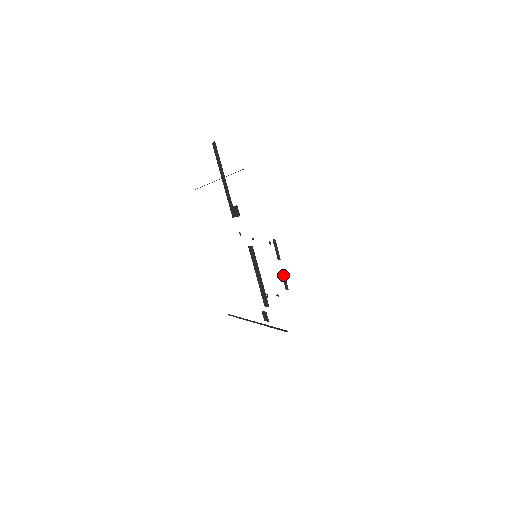
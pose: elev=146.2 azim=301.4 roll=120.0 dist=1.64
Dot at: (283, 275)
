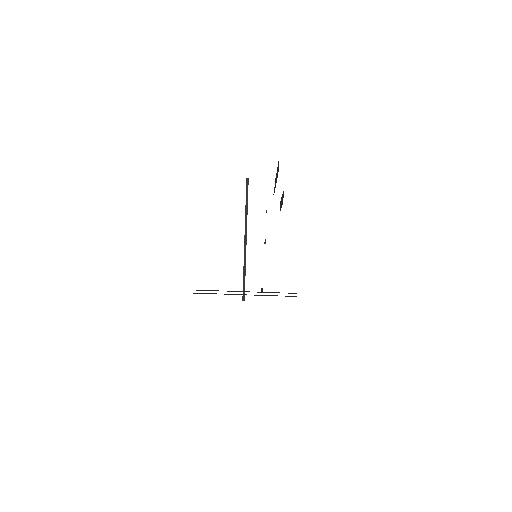
Dot at: (261, 290)
